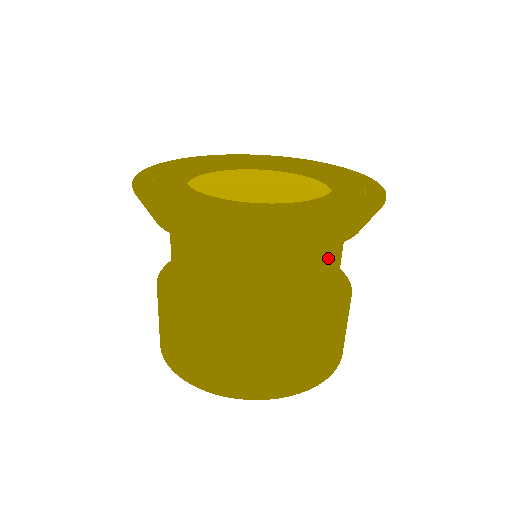
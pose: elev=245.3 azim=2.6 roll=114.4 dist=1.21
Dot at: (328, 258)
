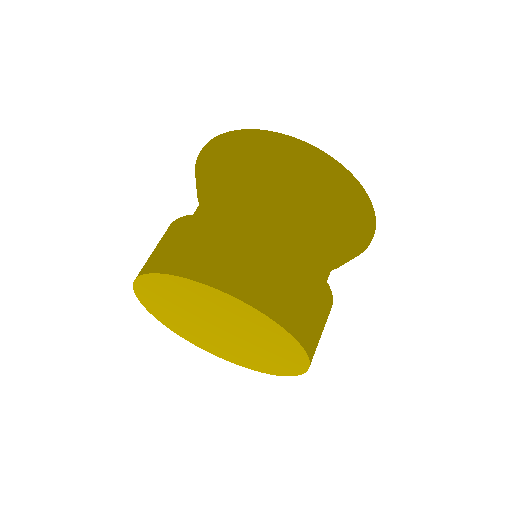
Dot at: occluded
